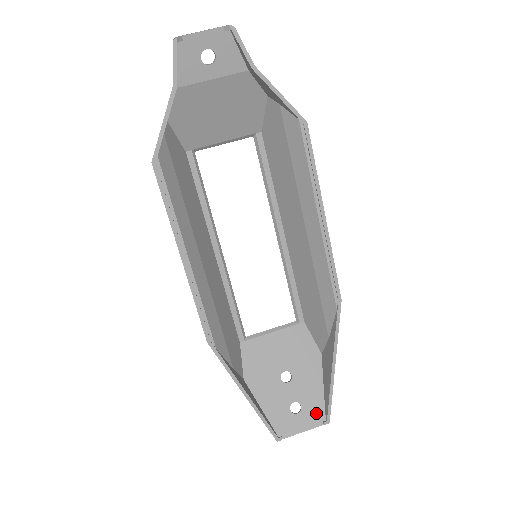
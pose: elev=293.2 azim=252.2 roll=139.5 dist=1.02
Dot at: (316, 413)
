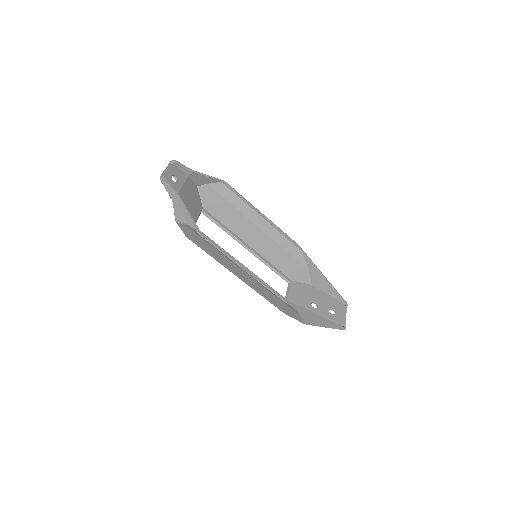
Dot at: (340, 306)
